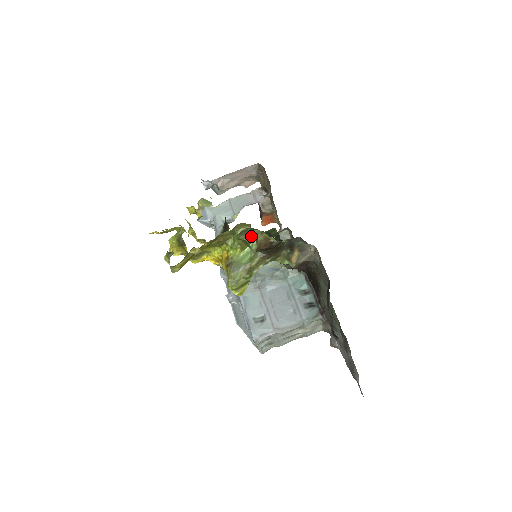
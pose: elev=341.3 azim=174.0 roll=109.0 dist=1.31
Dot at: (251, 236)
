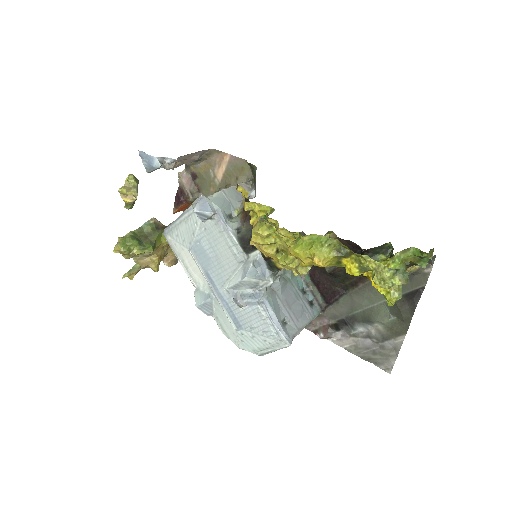
Dot at: (429, 255)
